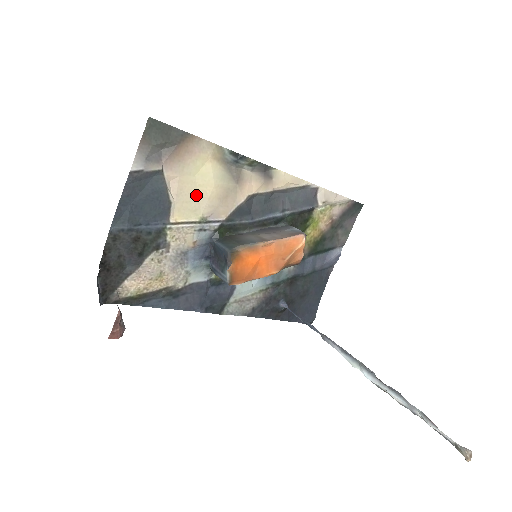
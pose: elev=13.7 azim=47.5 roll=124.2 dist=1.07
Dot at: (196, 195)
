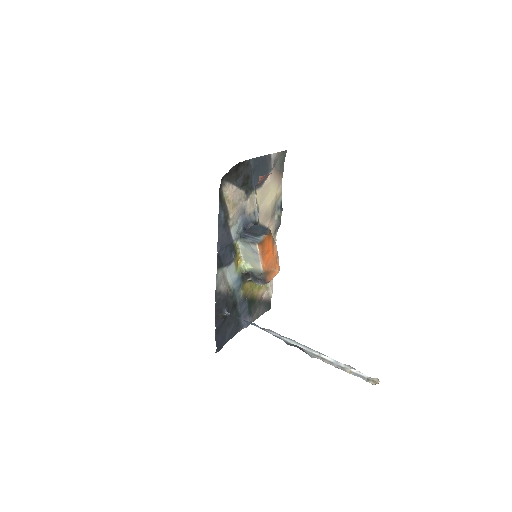
Dot at: (265, 197)
